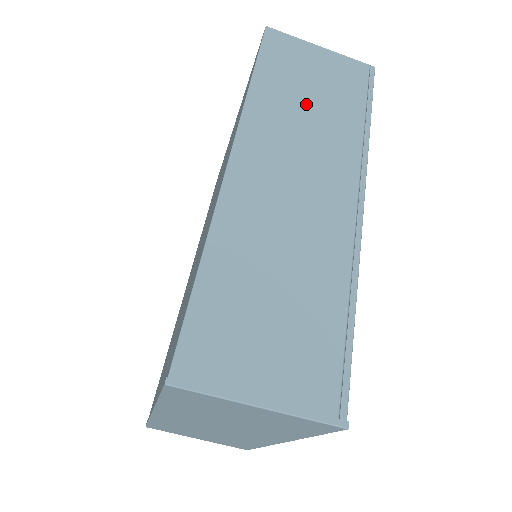
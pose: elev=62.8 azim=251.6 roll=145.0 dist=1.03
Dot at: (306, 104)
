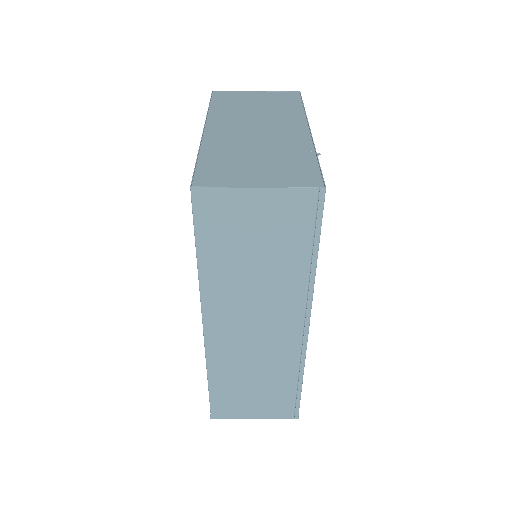
Dot at: (252, 264)
